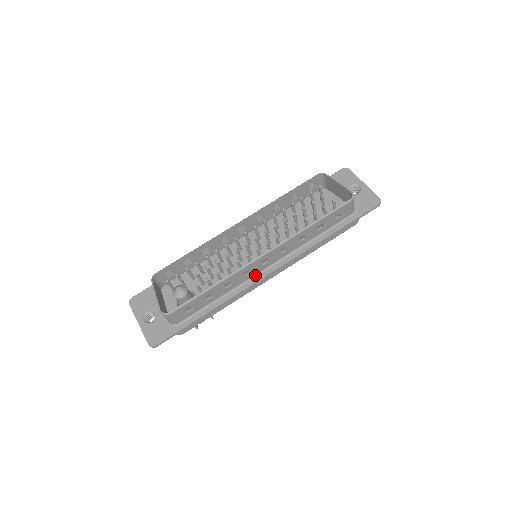
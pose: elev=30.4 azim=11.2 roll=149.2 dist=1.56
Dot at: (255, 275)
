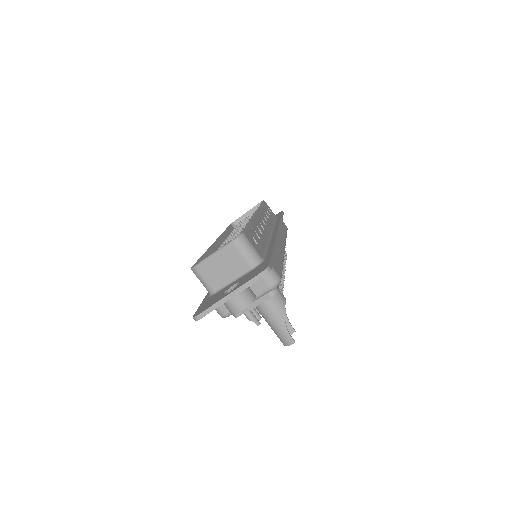
Dot at: (270, 236)
